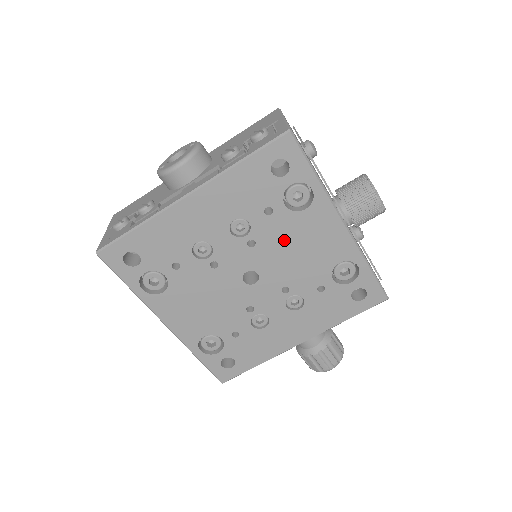
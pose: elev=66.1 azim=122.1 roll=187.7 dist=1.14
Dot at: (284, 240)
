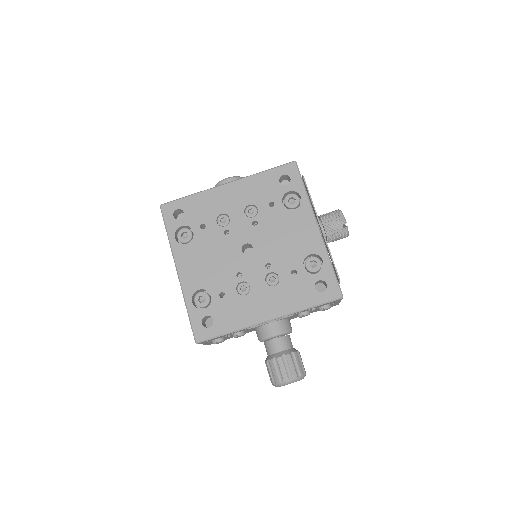
Dot at: (276, 227)
